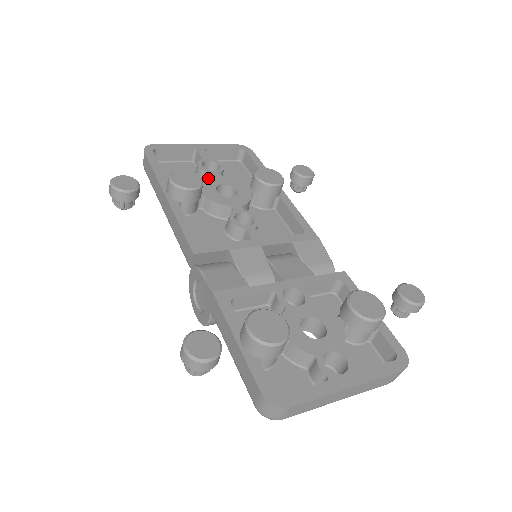
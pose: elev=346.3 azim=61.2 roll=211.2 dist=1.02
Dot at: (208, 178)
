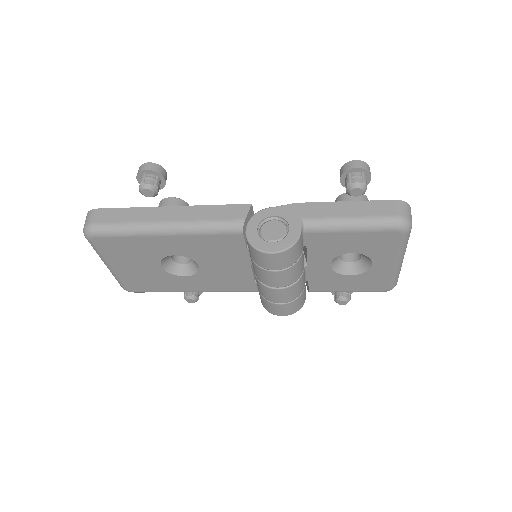
Dot at: occluded
